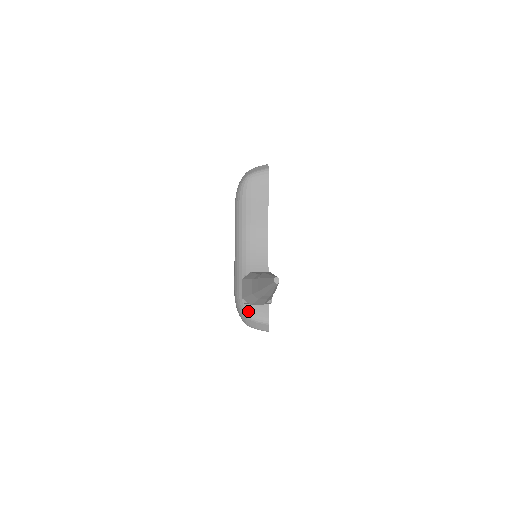
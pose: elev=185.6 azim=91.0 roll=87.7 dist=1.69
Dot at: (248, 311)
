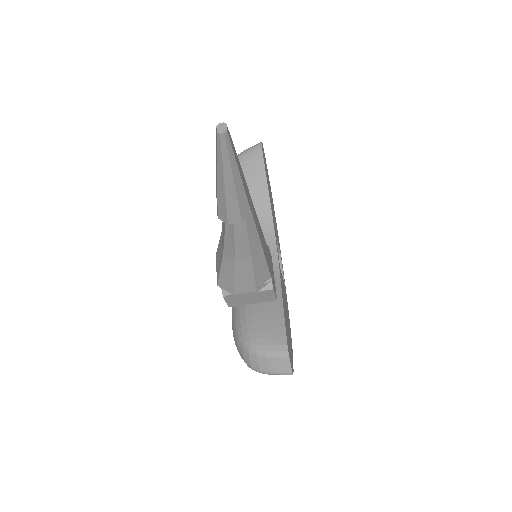
Dot at: (250, 340)
